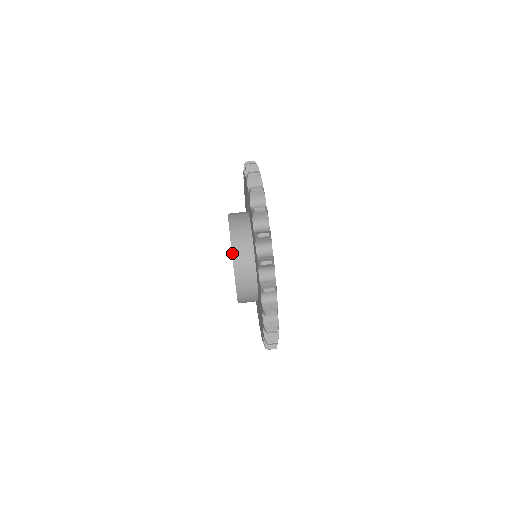
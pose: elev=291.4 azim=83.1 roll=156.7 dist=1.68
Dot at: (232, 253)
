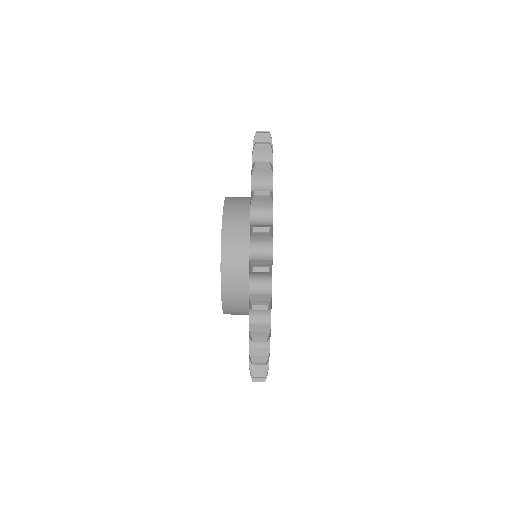
Dot at: (225, 201)
